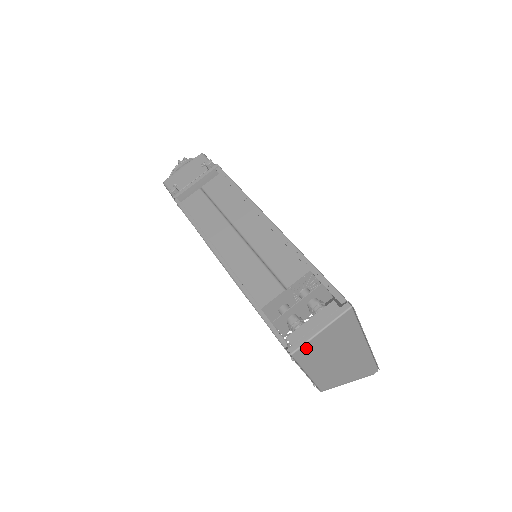
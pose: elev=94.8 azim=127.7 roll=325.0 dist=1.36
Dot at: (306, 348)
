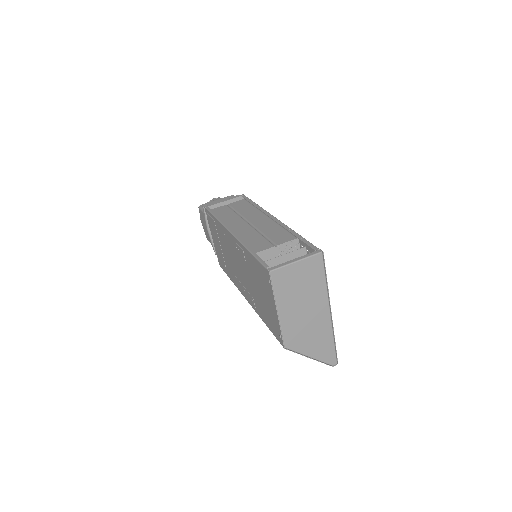
Dot at: (282, 273)
